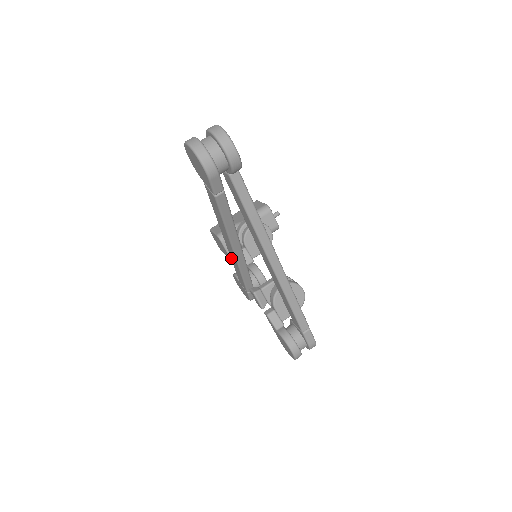
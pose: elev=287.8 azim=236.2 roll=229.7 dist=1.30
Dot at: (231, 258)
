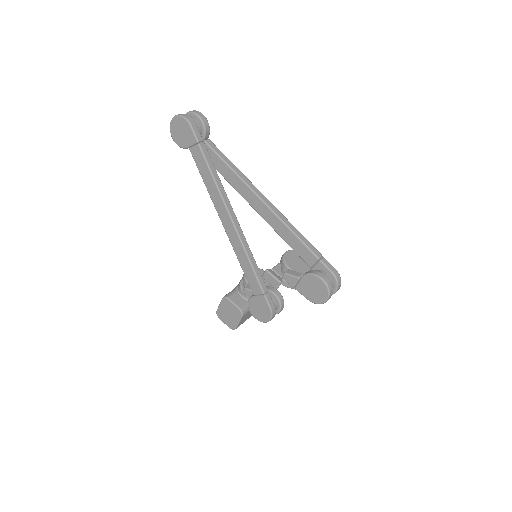
Dot at: (234, 249)
